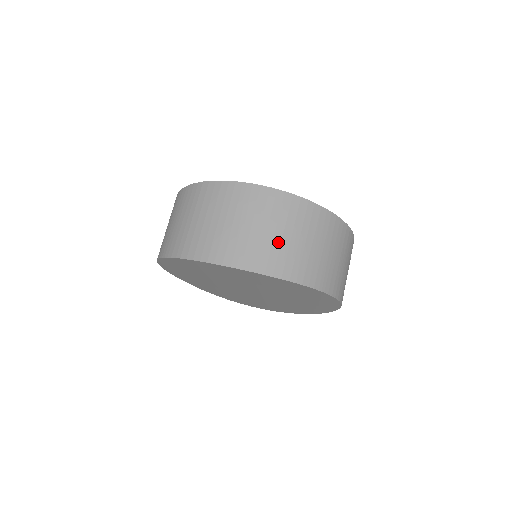
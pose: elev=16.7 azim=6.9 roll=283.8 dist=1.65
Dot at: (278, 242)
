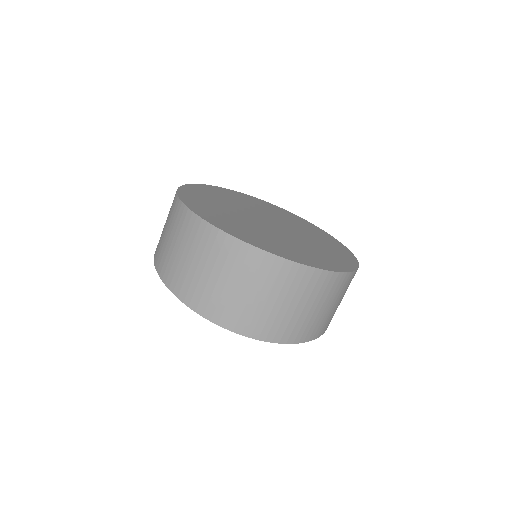
Dot at: (290, 314)
